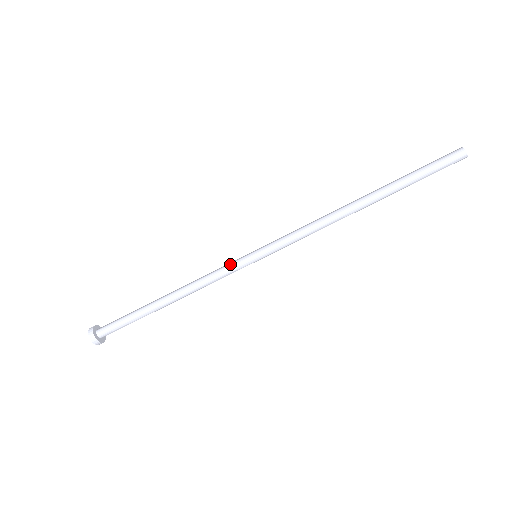
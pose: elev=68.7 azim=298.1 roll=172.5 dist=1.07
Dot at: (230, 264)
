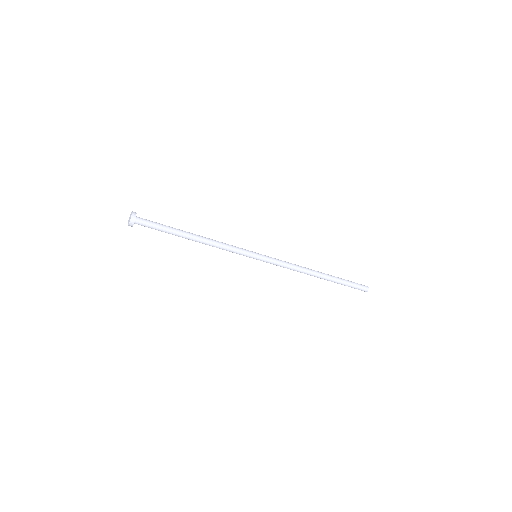
Dot at: (242, 251)
